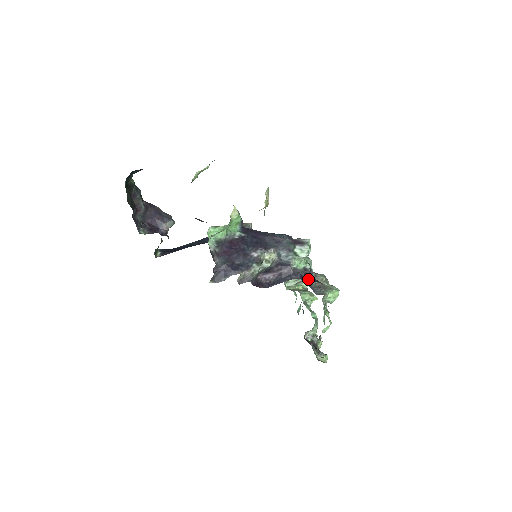
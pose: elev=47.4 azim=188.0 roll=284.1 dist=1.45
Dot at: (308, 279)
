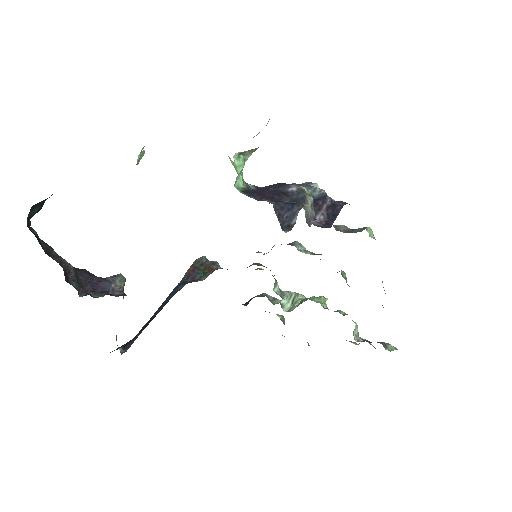
Dot at: occluded
